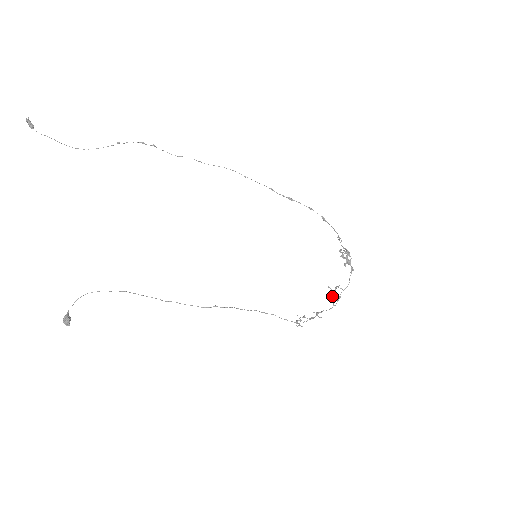
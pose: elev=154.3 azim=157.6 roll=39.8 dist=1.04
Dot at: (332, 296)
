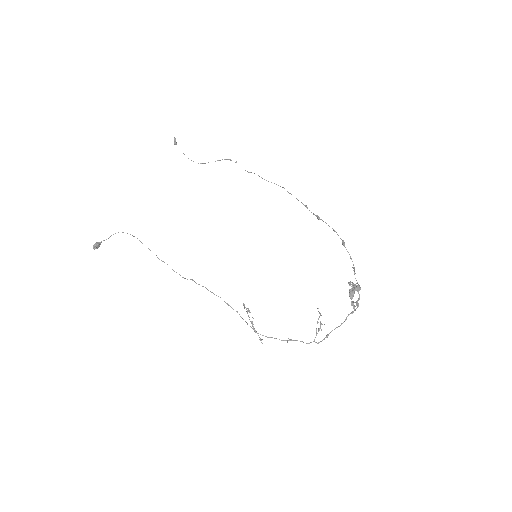
Dot at: (318, 330)
